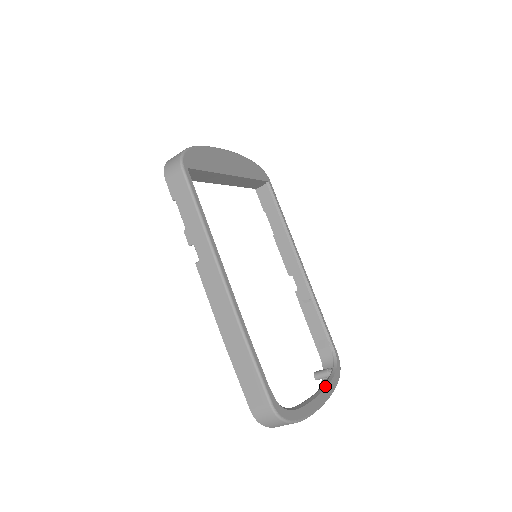
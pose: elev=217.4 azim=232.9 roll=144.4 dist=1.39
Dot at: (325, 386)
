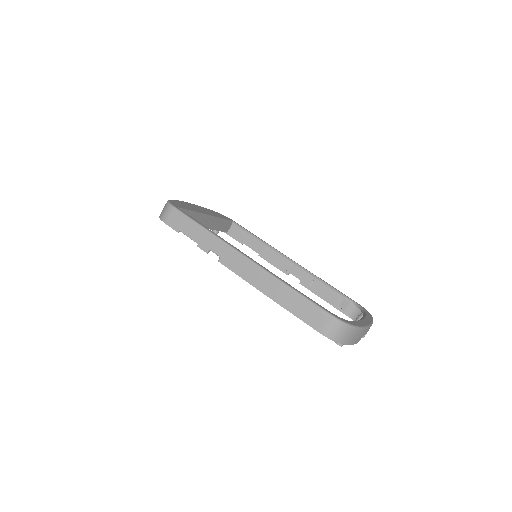
Dot at: occluded
